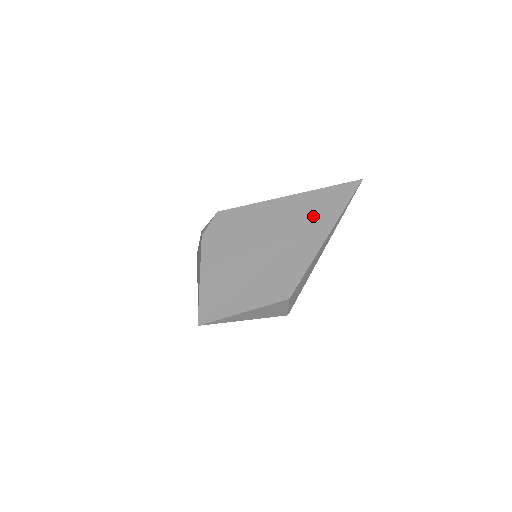
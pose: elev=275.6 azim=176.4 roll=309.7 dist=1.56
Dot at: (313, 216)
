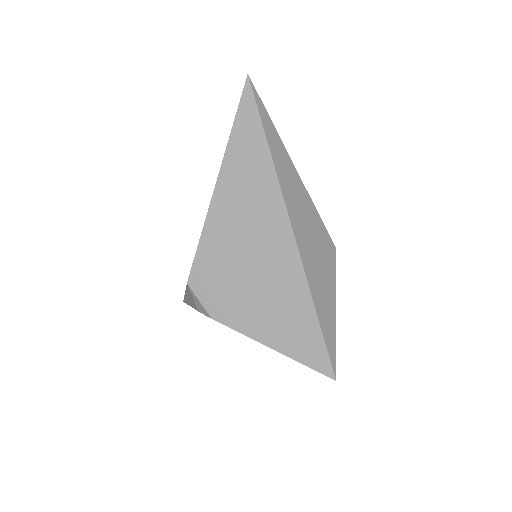
Dot at: (267, 172)
